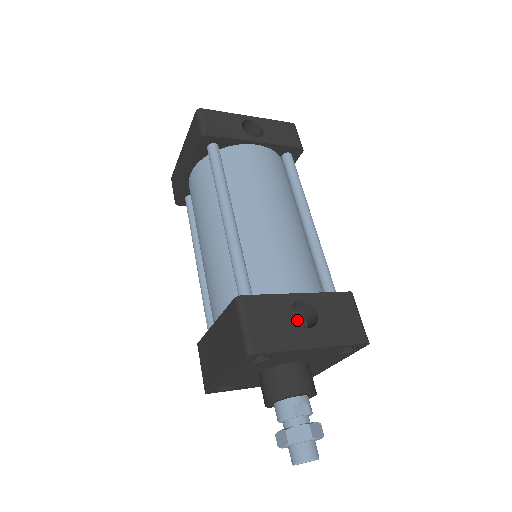
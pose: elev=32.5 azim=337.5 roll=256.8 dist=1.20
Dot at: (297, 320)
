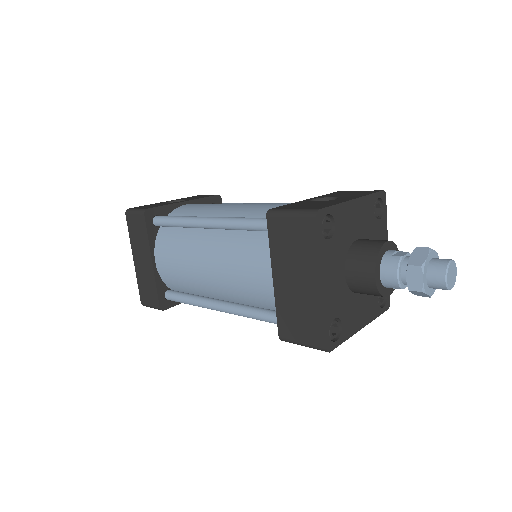
Dot at: occluded
